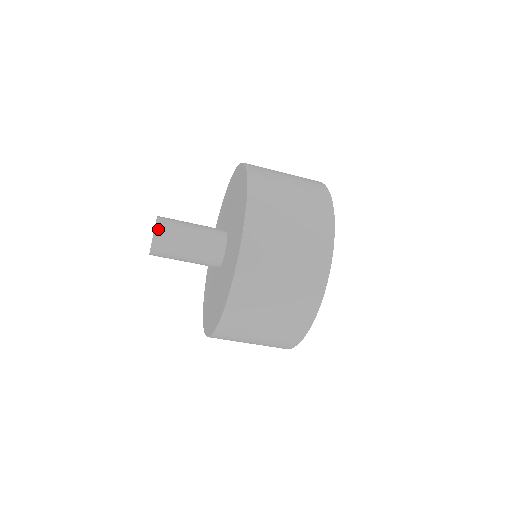
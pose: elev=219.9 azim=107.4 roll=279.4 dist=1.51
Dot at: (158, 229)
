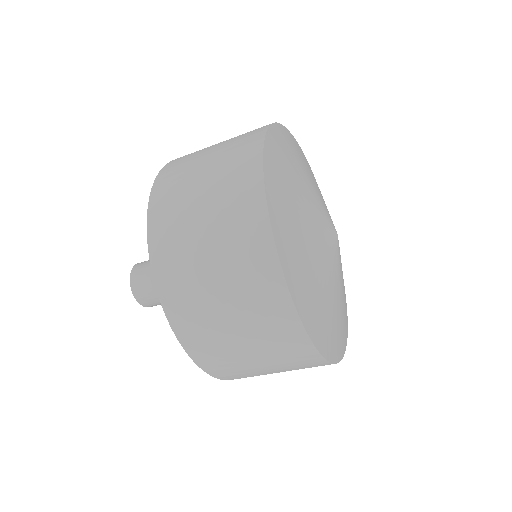
Dot at: (133, 278)
